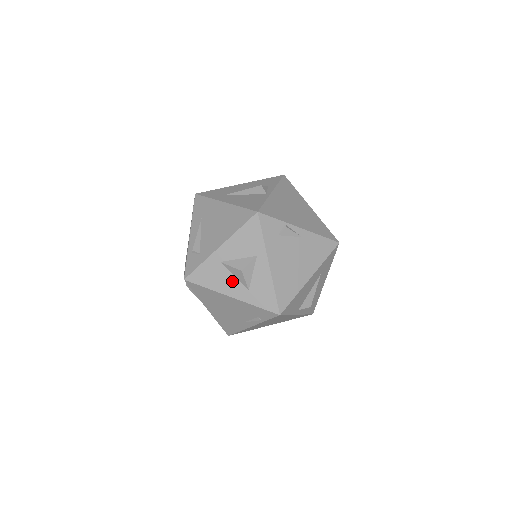
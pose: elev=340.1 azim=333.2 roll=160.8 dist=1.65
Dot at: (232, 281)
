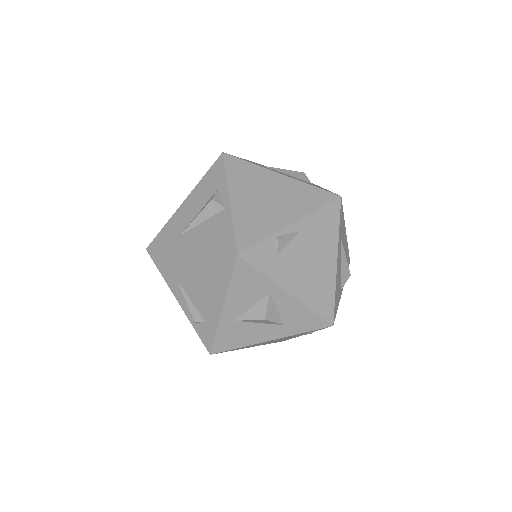
Dot at: (260, 328)
